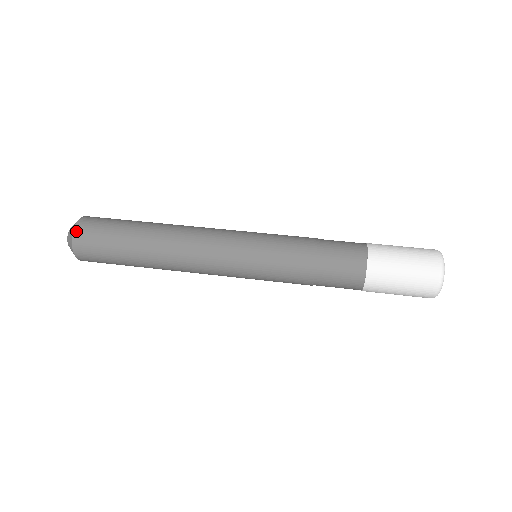
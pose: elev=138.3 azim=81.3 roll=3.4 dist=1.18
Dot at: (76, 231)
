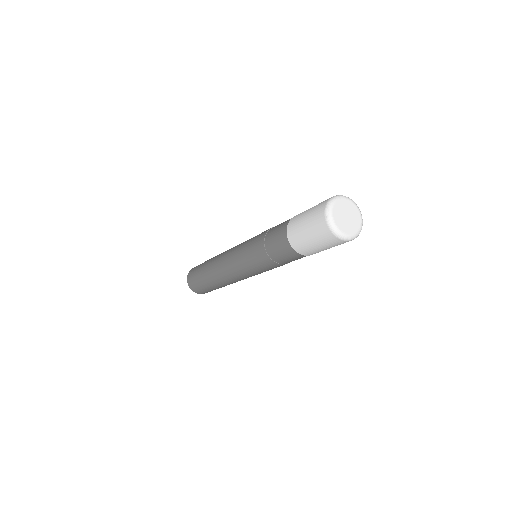
Dot at: (189, 273)
